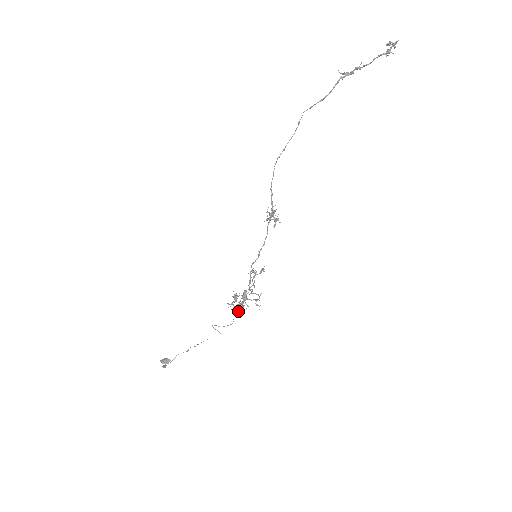
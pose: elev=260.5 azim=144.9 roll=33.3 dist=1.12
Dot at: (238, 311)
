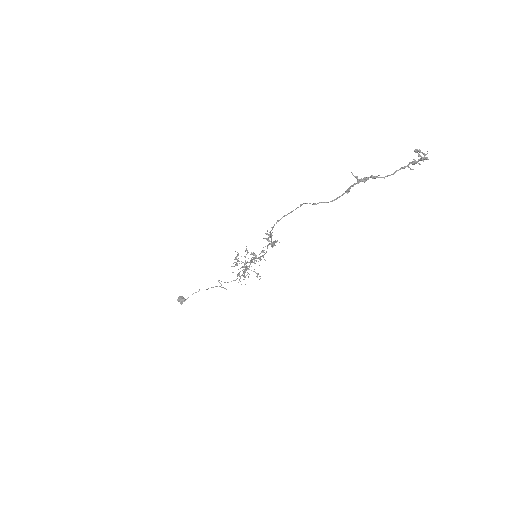
Dot at: (241, 284)
